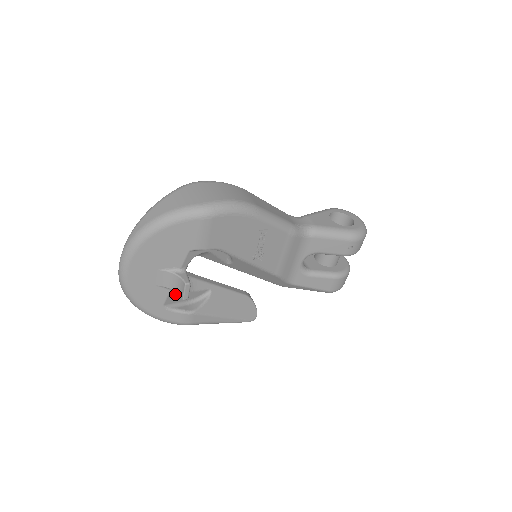
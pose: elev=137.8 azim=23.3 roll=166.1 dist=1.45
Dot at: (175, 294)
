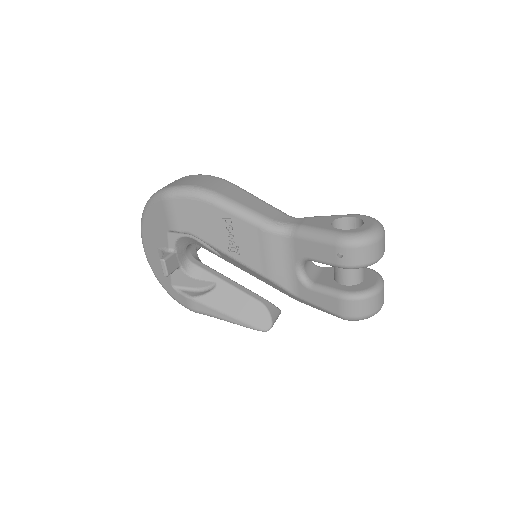
Dot at: (178, 276)
